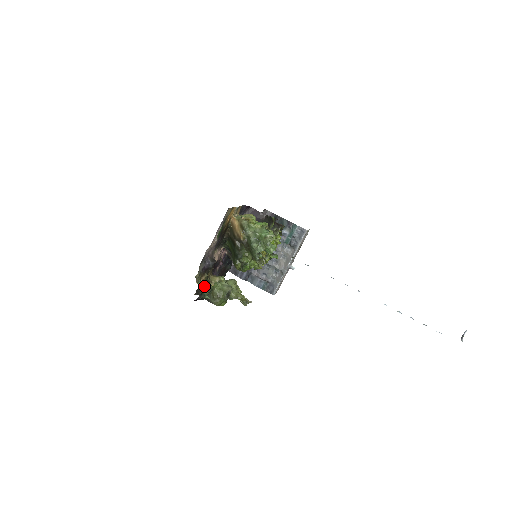
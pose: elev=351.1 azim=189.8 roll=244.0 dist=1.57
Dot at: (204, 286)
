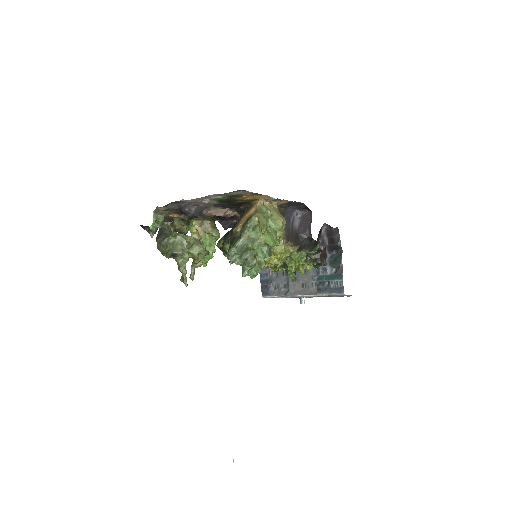
Dot at: (161, 223)
